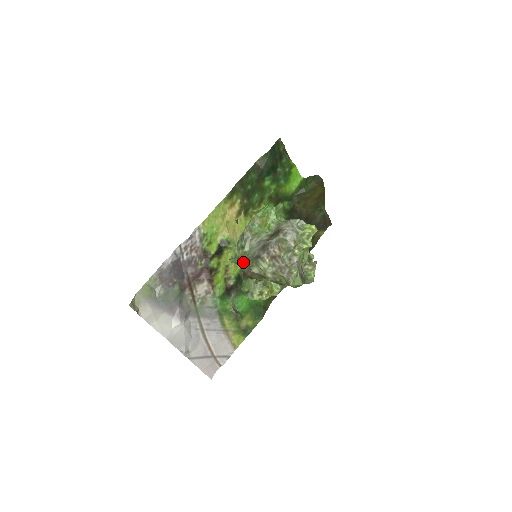
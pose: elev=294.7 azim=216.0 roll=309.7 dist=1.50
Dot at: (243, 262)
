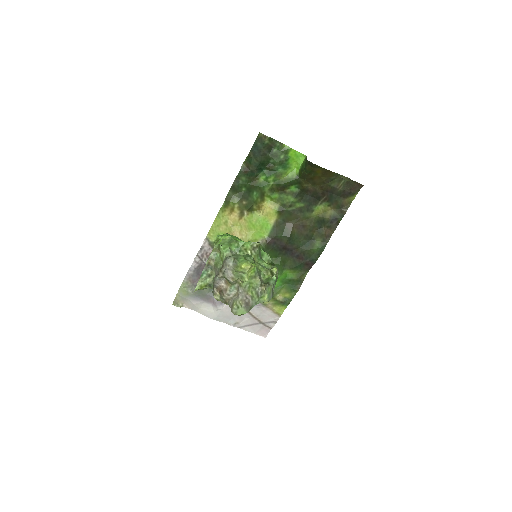
Dot at: (212, 287)
